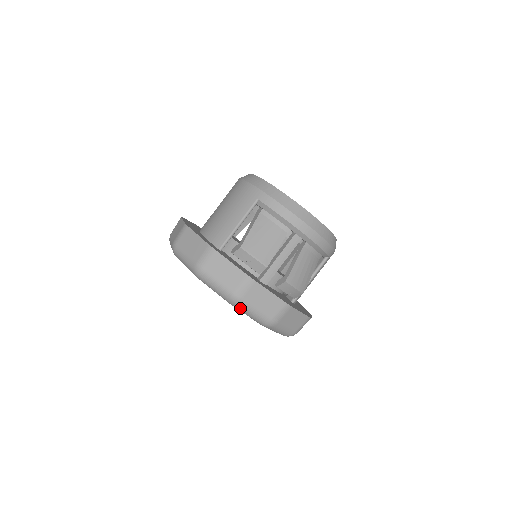
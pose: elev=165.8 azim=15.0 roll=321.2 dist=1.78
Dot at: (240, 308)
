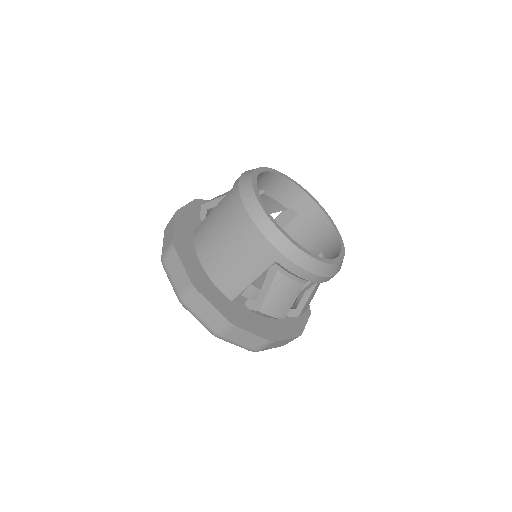
Dot at: occluded
